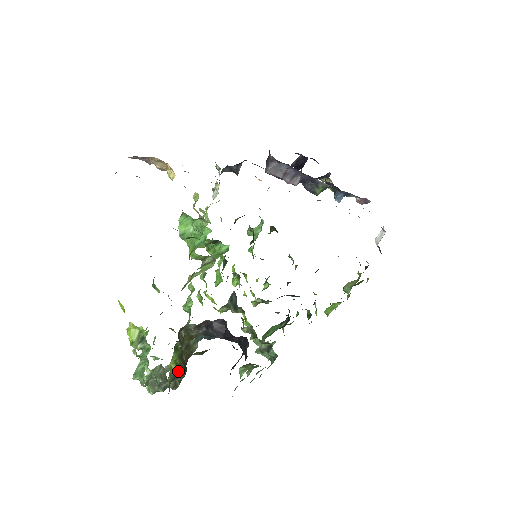
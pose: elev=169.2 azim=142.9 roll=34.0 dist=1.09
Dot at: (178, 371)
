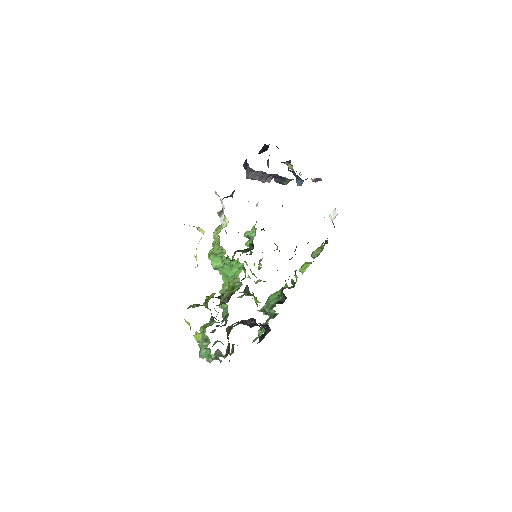
Dot at: (228, 350)
